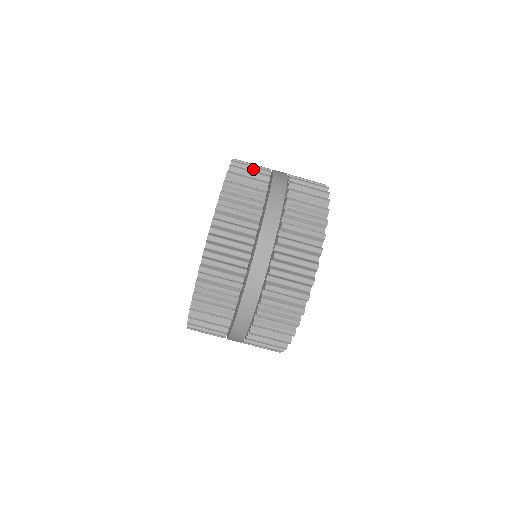
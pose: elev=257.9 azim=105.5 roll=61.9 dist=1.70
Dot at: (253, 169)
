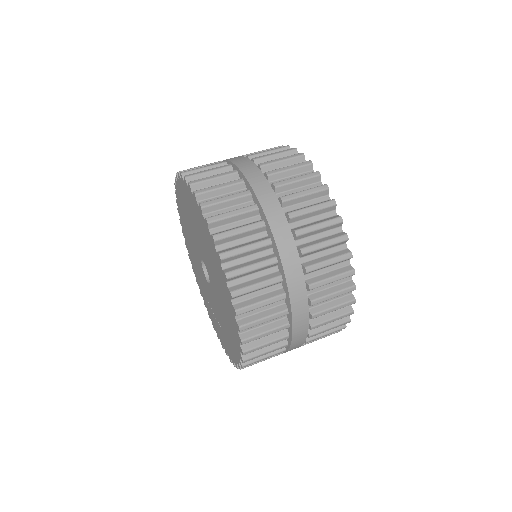
Dot at: occluded
